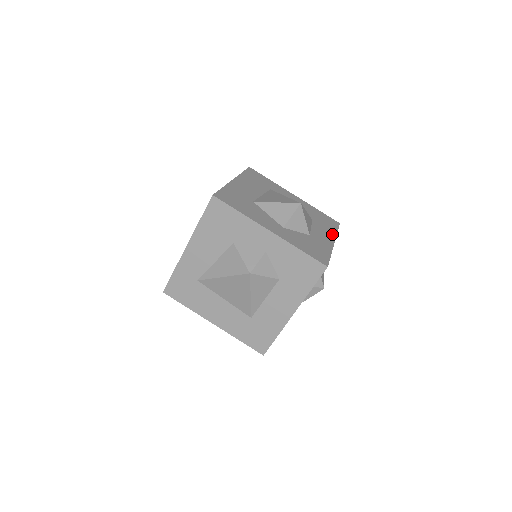
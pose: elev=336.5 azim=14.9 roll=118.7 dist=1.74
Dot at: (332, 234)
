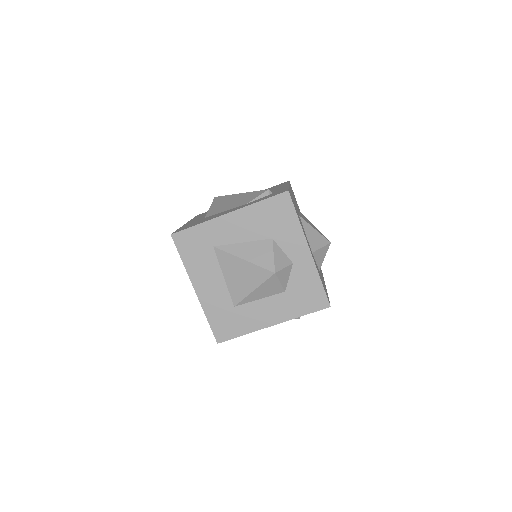
Dot at: occluded
